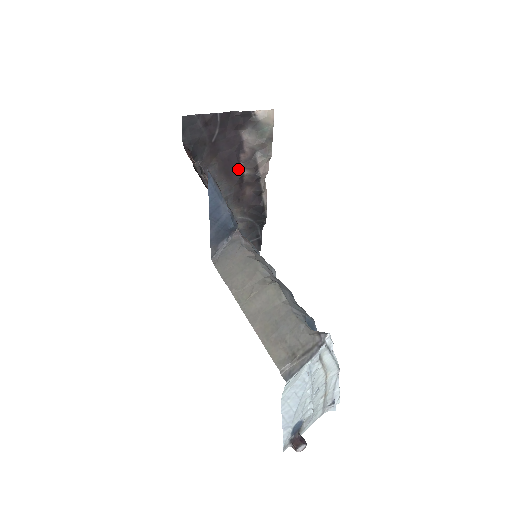
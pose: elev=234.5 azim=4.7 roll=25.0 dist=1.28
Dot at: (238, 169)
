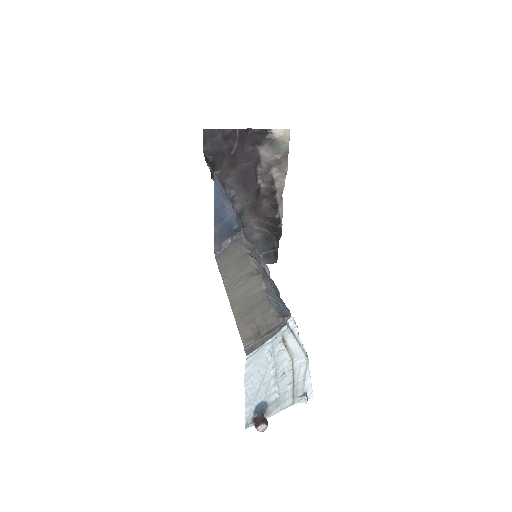
Dot at: (255, 181)
